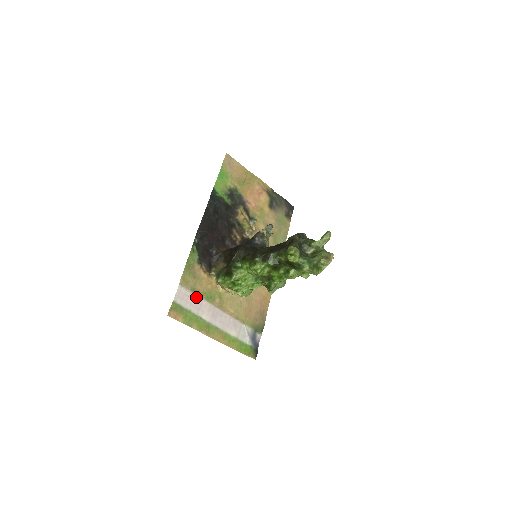
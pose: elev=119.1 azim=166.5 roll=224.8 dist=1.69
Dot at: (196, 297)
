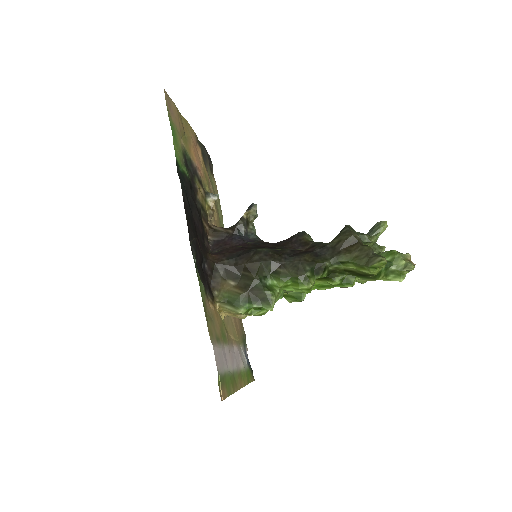
Dot at: (221, 348)
